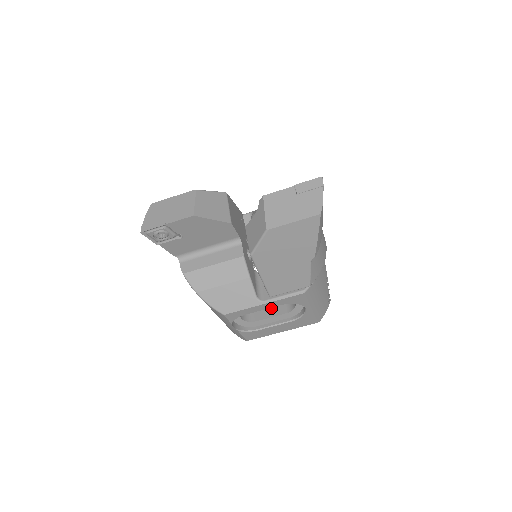
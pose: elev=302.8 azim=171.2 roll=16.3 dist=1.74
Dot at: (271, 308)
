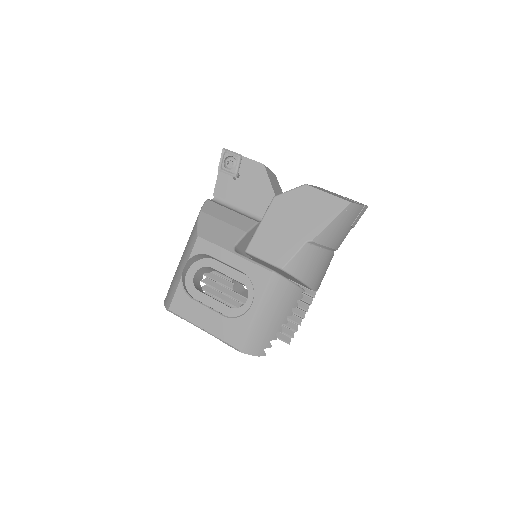
Dot at: (219, 301)
